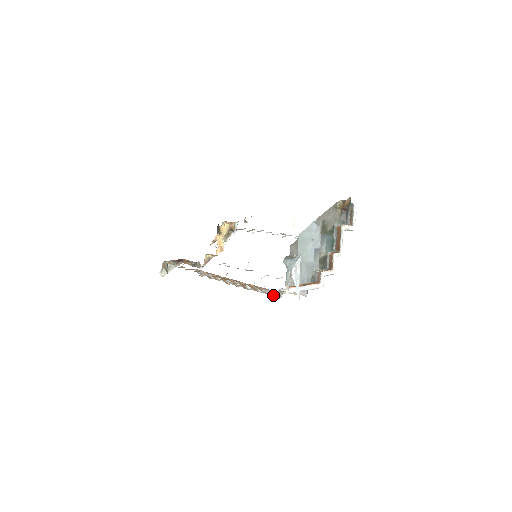
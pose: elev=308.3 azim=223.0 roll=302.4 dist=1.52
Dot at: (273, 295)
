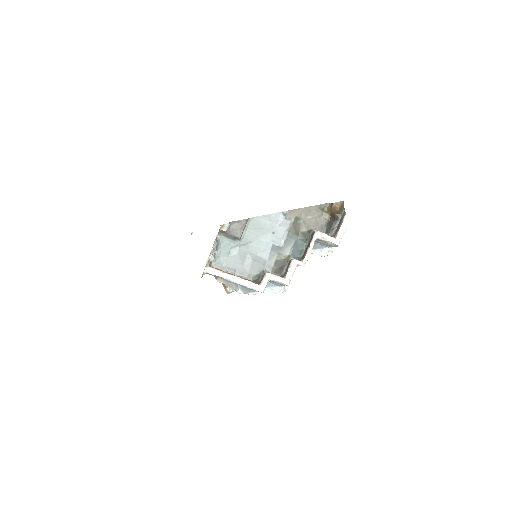
Dot at: occluded
